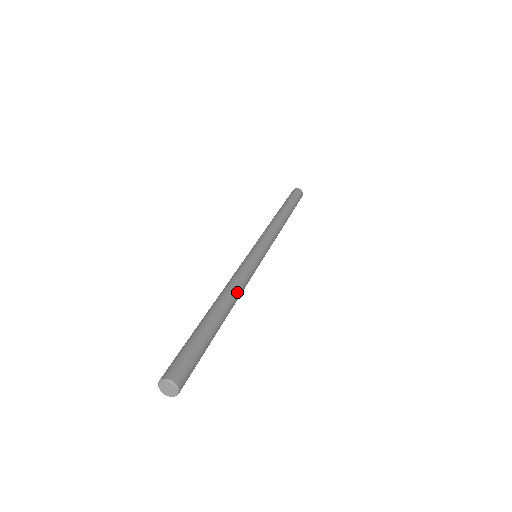
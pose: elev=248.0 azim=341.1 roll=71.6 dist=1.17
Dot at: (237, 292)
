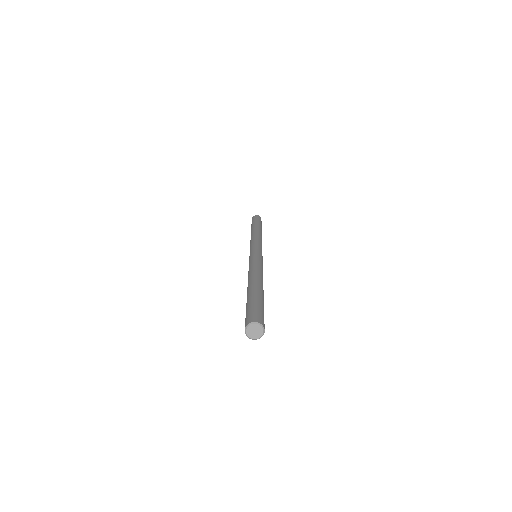
Dot at: (262, 276)
